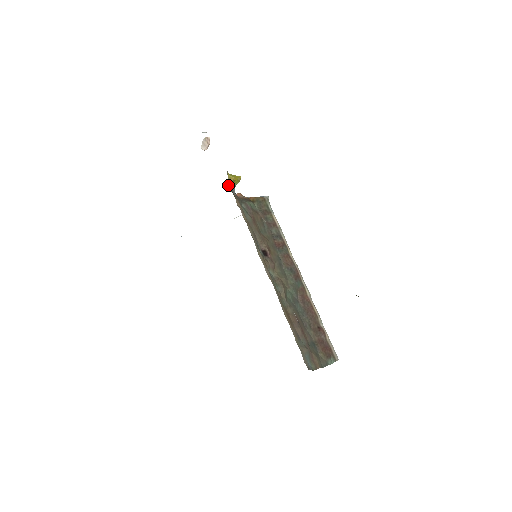
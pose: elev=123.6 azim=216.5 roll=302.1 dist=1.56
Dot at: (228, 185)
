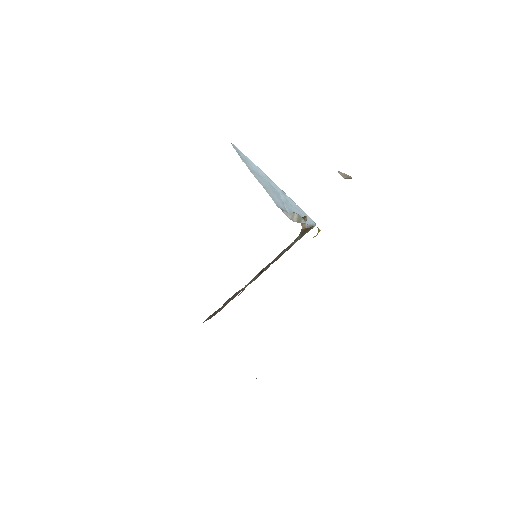
Dot at: occluded
